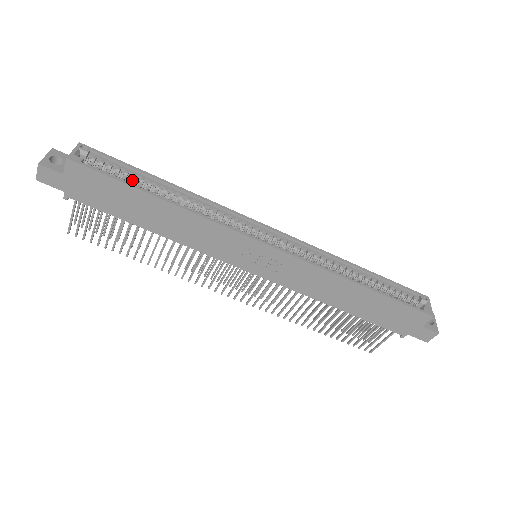
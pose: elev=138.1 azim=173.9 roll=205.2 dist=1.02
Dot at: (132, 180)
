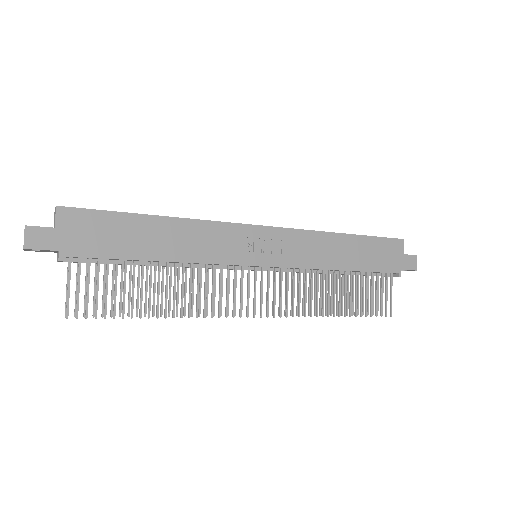
Dot at: occluded
